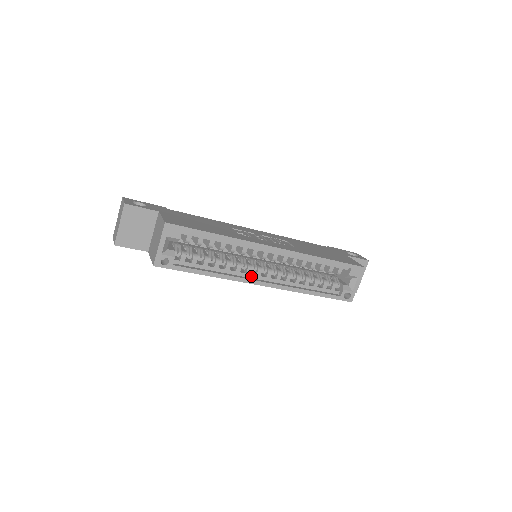
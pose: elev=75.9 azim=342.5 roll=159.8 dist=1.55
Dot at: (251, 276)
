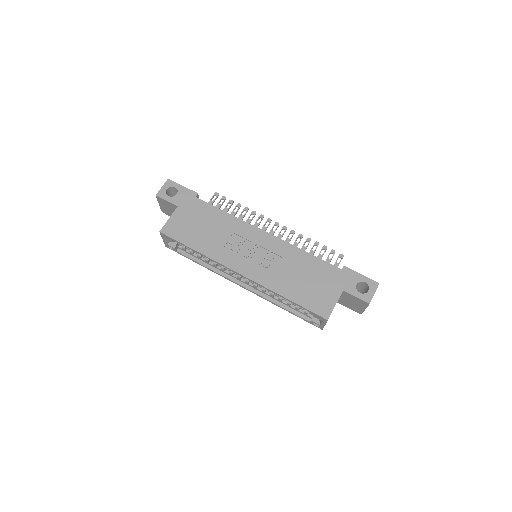
Dot at: (234, 277)
